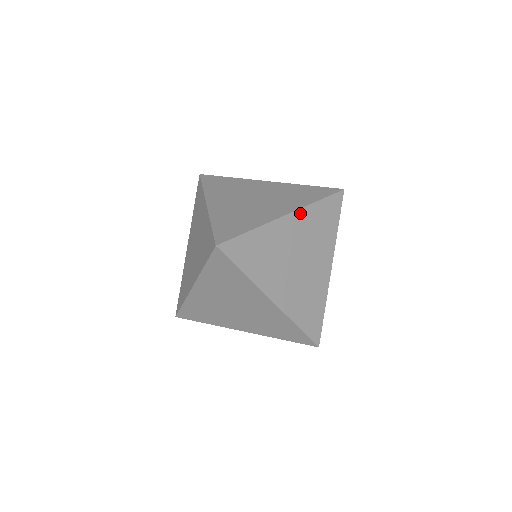
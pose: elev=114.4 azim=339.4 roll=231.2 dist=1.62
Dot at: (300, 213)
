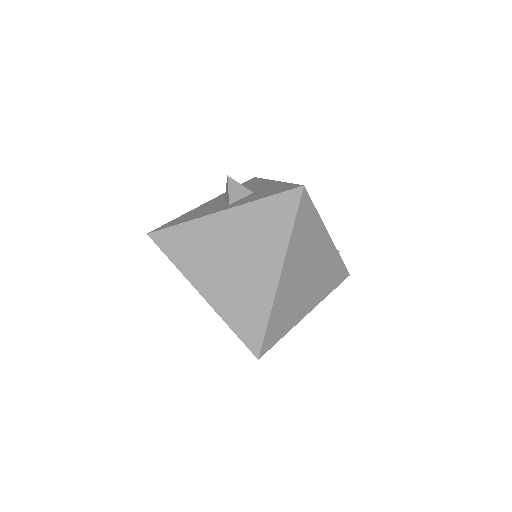
Dot at: (287, 258)
